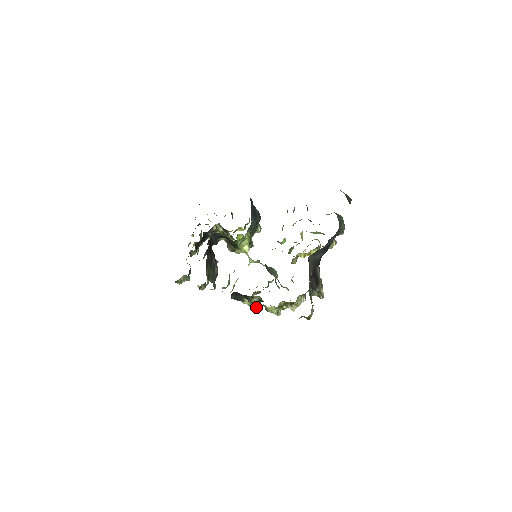
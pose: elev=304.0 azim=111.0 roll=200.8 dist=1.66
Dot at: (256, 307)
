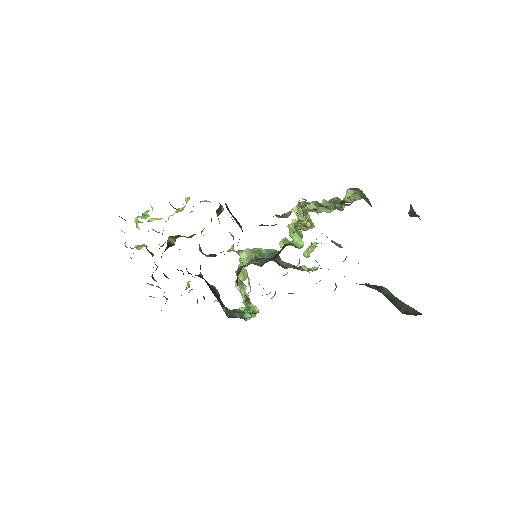
Dot at: (270, 292)
